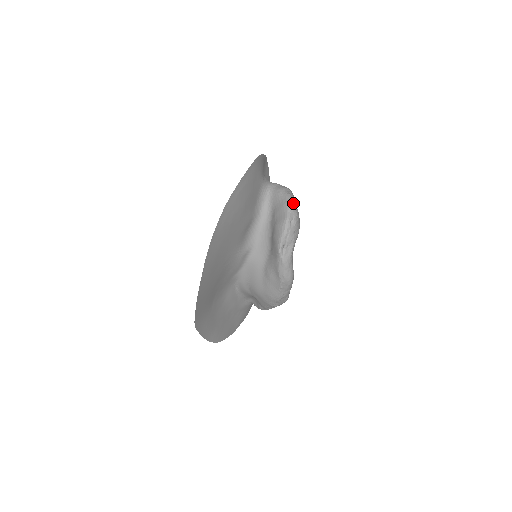
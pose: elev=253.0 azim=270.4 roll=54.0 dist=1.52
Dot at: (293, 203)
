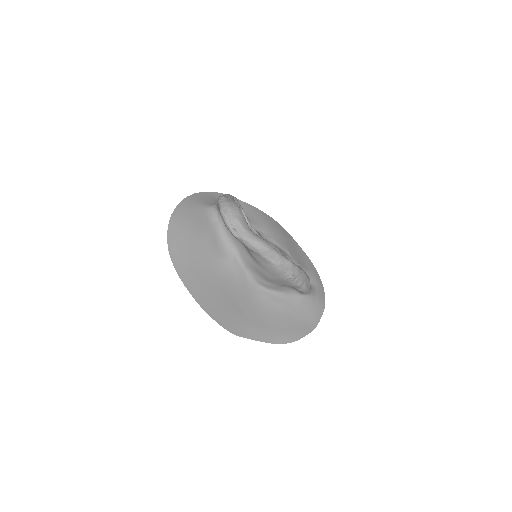
Dot at: (222, 199)
